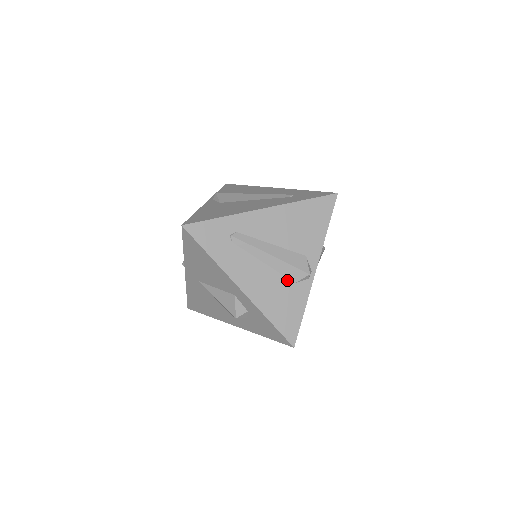
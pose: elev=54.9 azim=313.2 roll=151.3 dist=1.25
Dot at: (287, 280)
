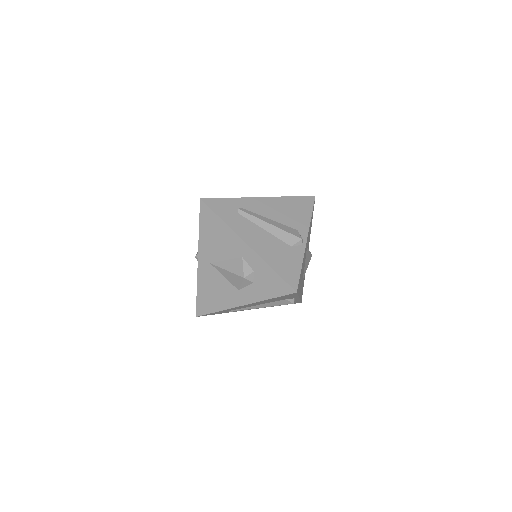
Dot at: (284, 244)
